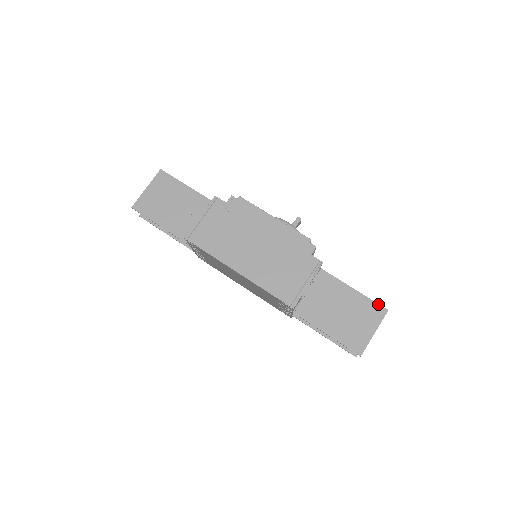
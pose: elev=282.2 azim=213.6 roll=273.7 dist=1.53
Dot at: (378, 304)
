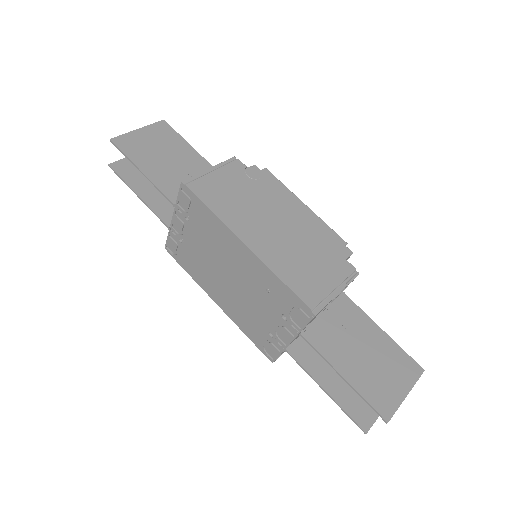
Dot at: (412, 358)
